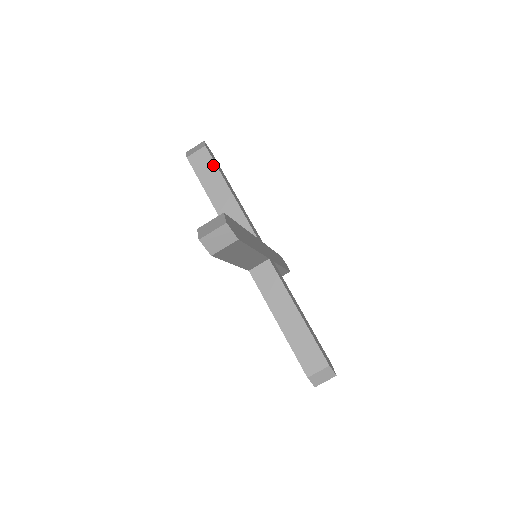
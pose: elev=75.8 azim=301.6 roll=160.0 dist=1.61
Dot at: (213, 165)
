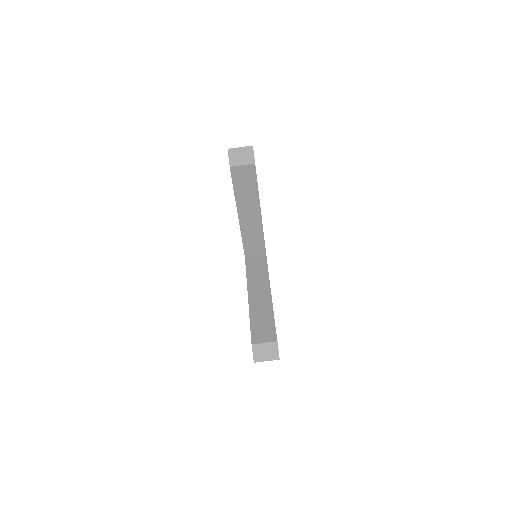
Dot at: occluded
